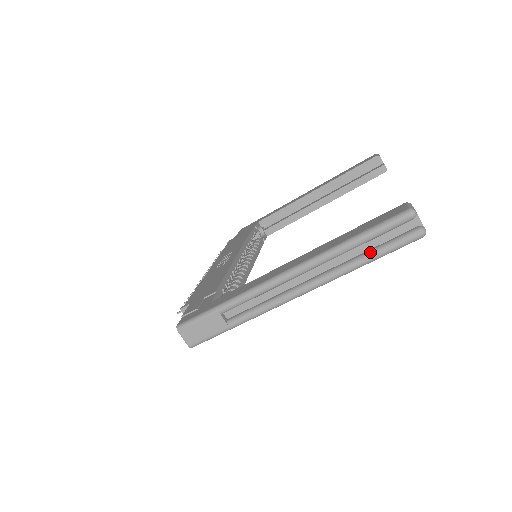
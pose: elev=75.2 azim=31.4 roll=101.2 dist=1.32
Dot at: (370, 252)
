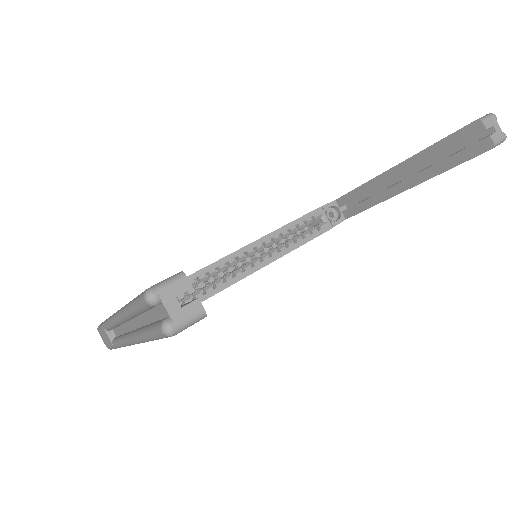
Dot at: (145, 328)
